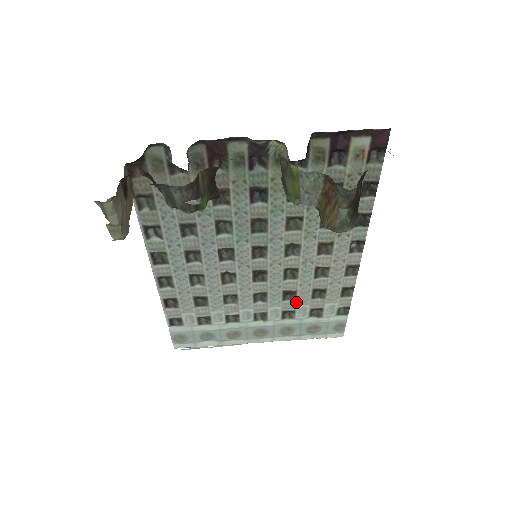
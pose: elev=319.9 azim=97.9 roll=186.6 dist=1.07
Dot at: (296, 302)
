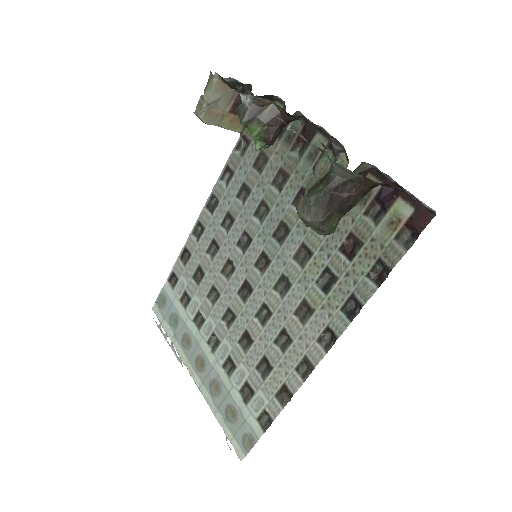
Dot at: (244, 357)
